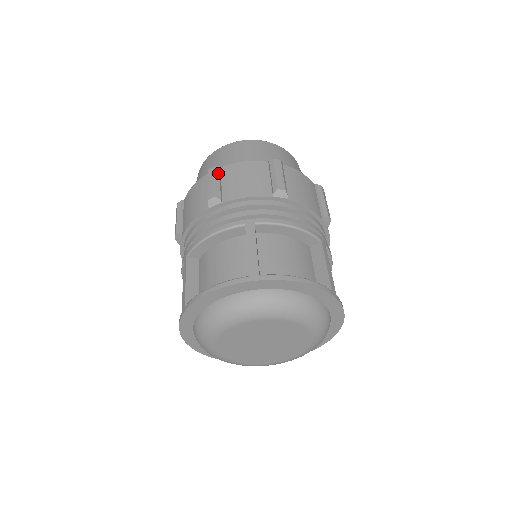
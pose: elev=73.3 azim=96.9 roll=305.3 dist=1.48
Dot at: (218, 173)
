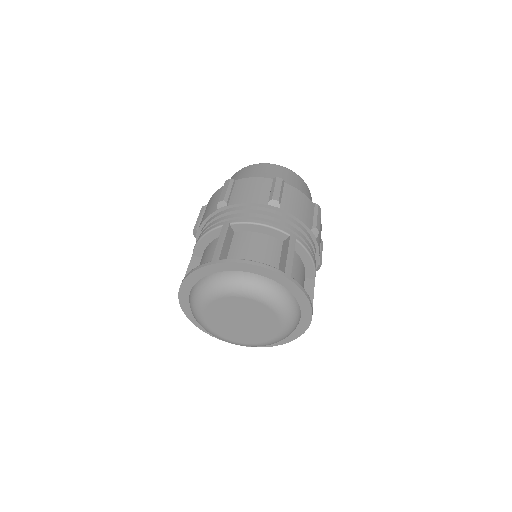
Dot at: (283, 185)
